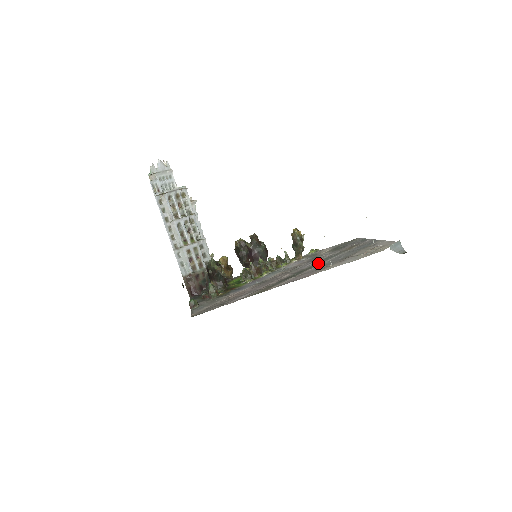
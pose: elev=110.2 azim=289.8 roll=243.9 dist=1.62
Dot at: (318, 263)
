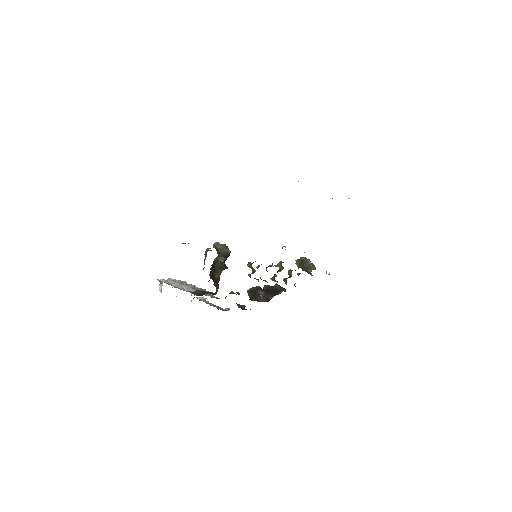
Dot at: occluded
